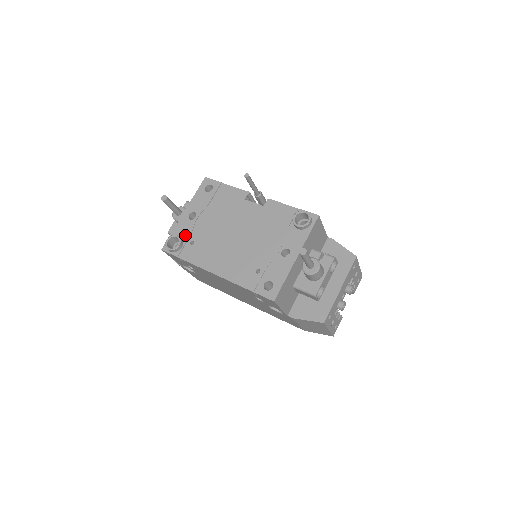
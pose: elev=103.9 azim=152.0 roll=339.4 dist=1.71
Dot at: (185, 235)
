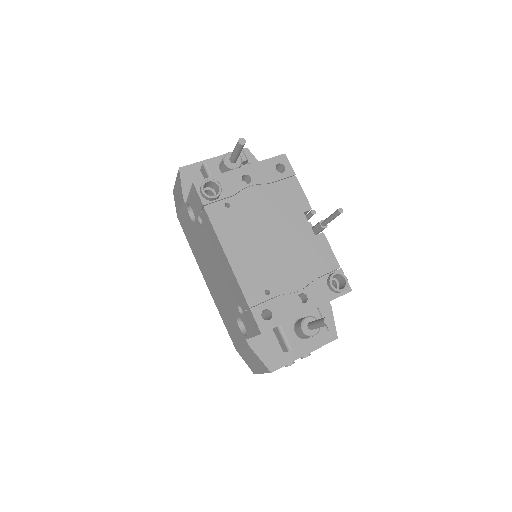
Dot at: (227, 191)
